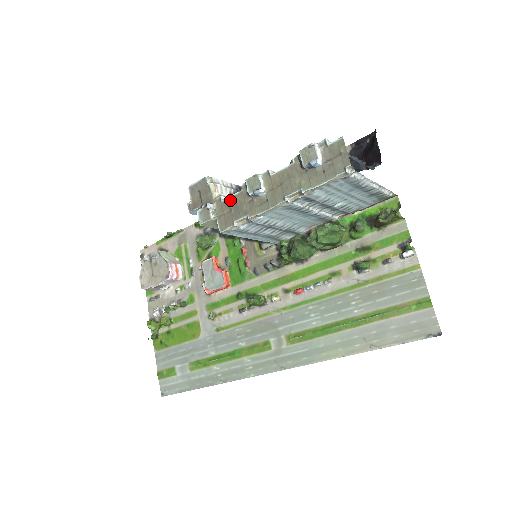
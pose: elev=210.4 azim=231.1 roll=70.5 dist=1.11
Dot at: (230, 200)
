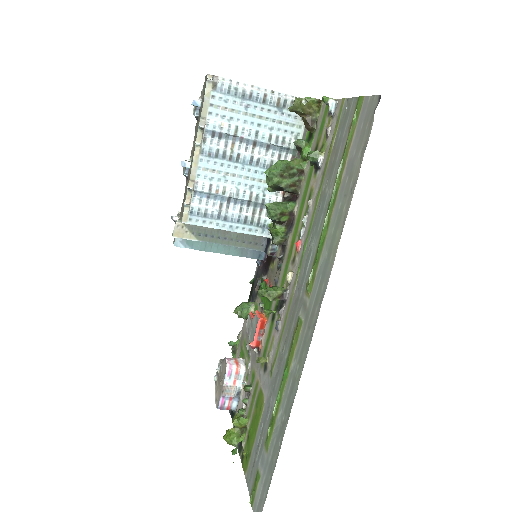
Dot at: (183, 199)
